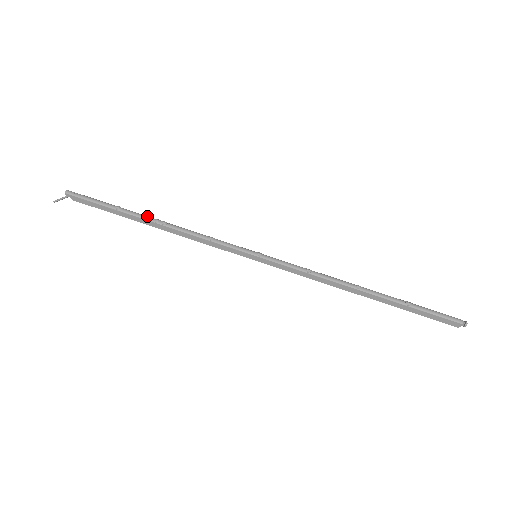
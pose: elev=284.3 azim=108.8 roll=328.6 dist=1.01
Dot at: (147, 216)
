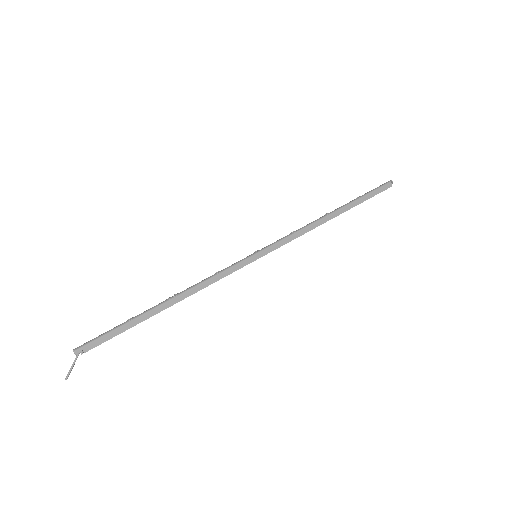
Dot at: (158, 304)
